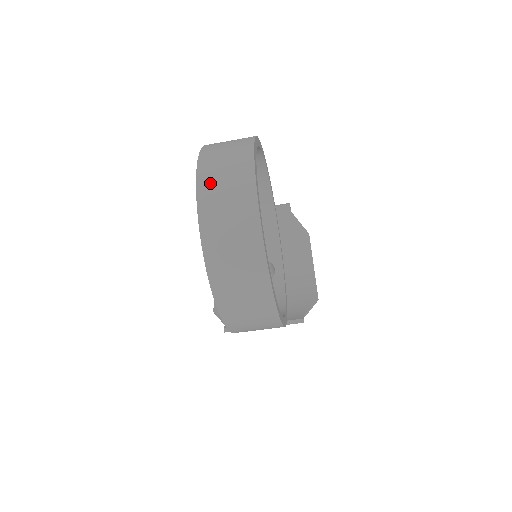
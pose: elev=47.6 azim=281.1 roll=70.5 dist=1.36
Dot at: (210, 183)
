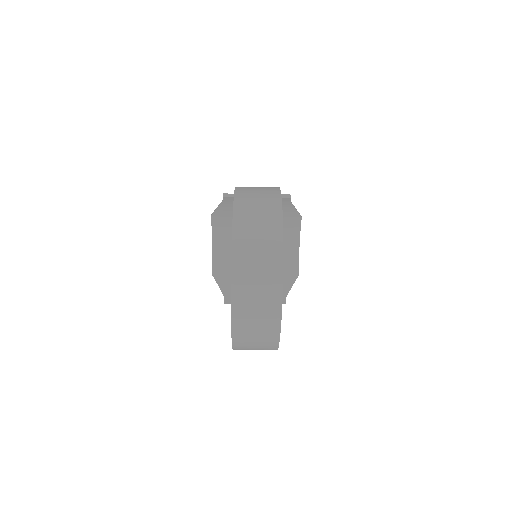
Dot at: (243, 303)
